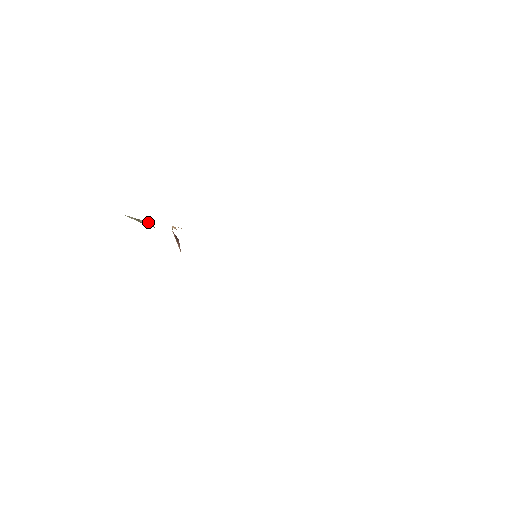
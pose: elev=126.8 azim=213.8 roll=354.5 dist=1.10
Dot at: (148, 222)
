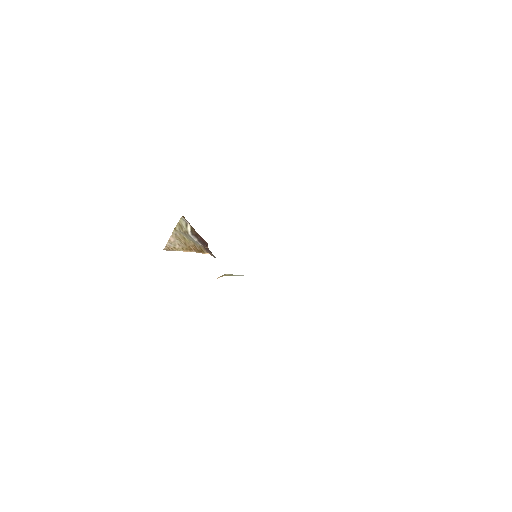
Dot at: (192, 228)
